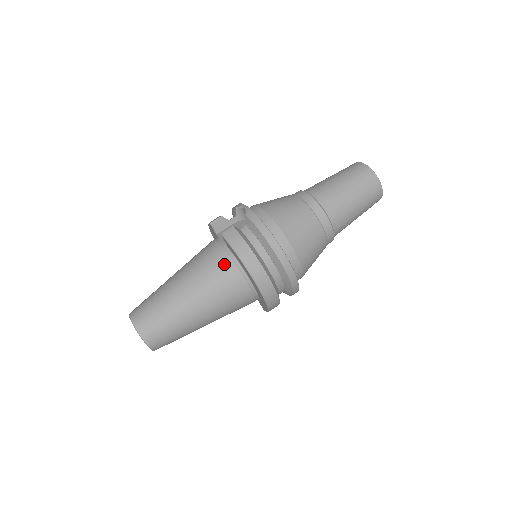
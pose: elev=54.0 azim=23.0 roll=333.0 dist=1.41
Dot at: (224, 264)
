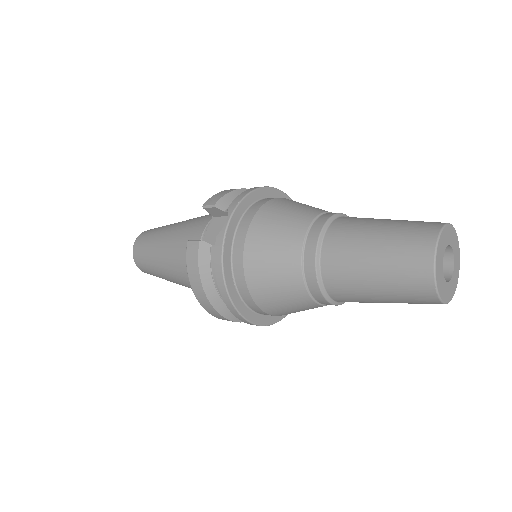
Dot at: occluded
